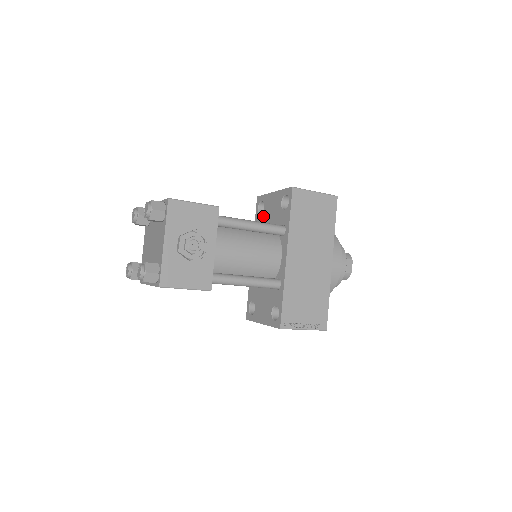
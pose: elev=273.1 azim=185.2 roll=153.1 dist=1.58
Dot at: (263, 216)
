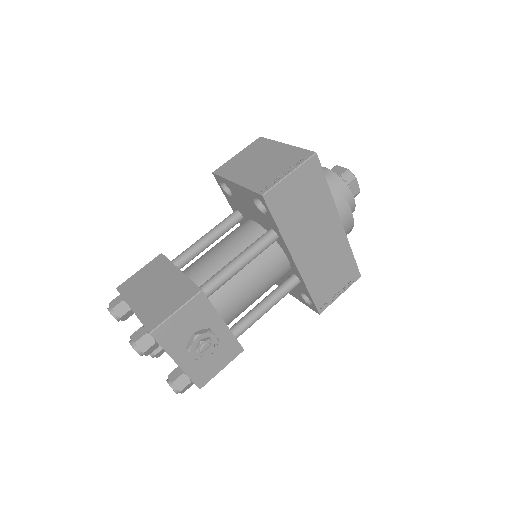
Dot at: (235, 201)
